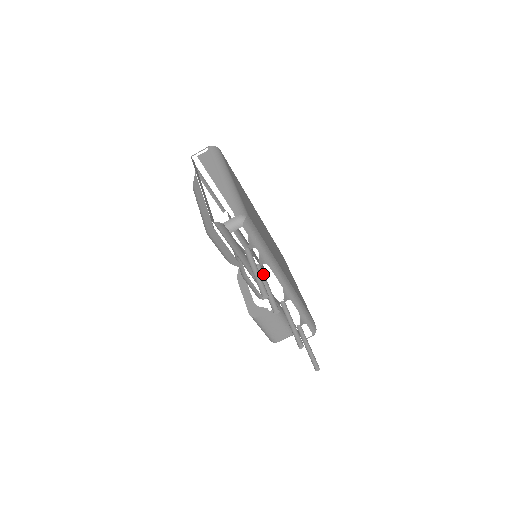
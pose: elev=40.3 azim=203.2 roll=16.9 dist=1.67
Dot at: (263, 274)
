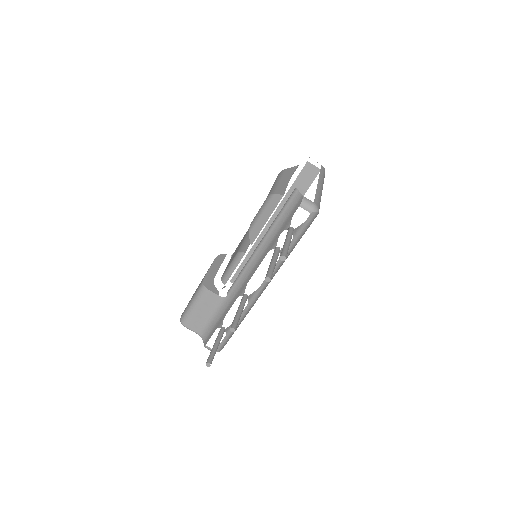
Dot at: (278, 255)
